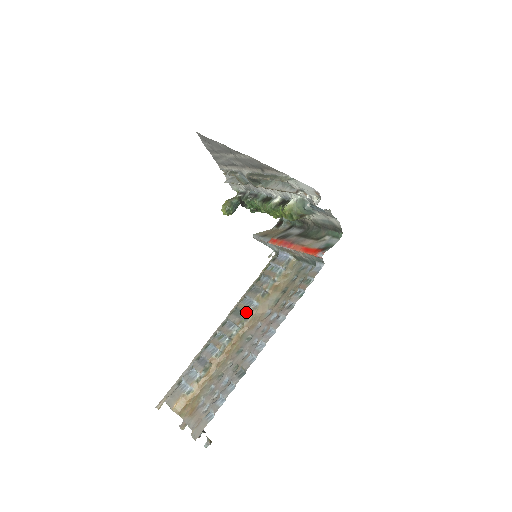
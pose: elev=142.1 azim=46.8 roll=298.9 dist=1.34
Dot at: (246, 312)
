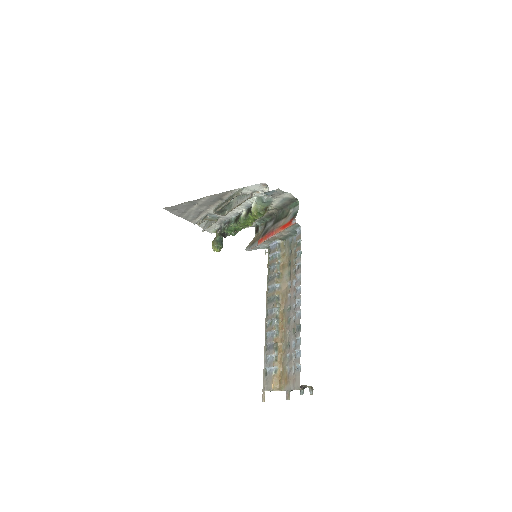
Dot at: (275, 295)
